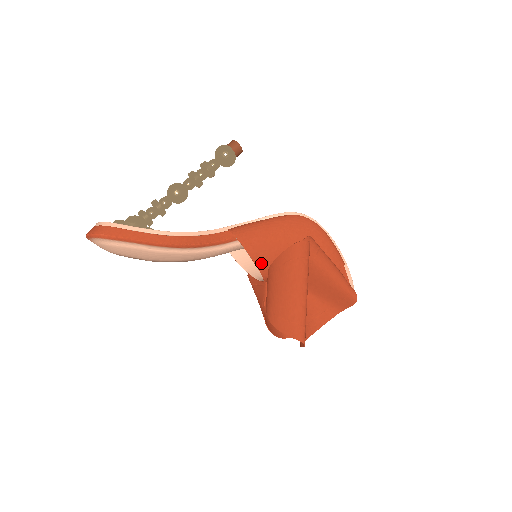
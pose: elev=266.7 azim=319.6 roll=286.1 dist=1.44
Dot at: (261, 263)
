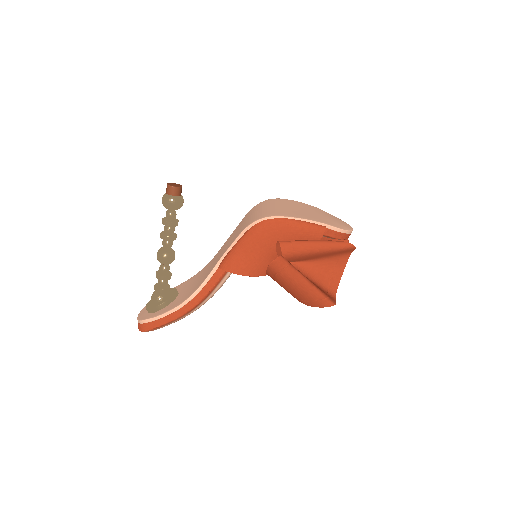
Dot at: (260, 272)
